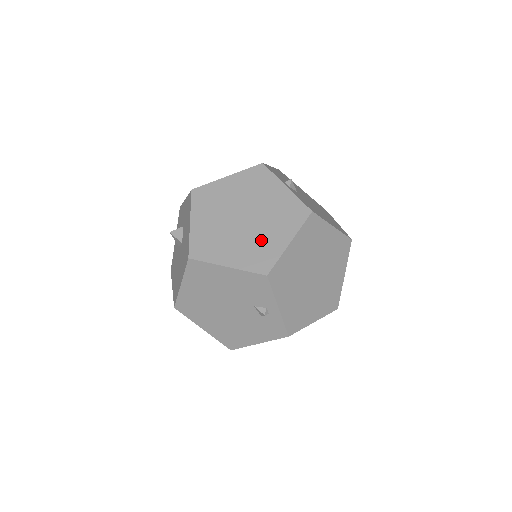
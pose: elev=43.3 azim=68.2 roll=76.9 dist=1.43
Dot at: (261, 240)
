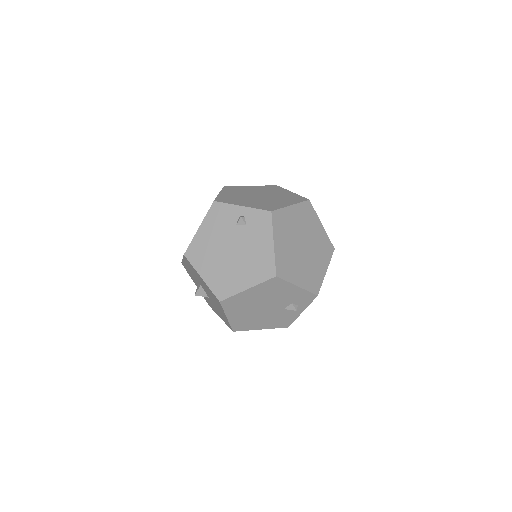
Dot at: occluded
